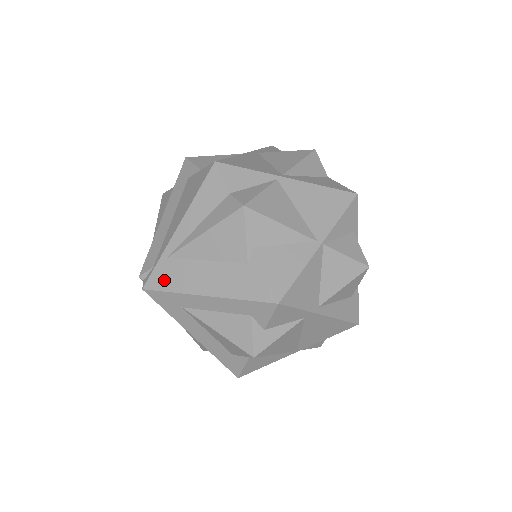
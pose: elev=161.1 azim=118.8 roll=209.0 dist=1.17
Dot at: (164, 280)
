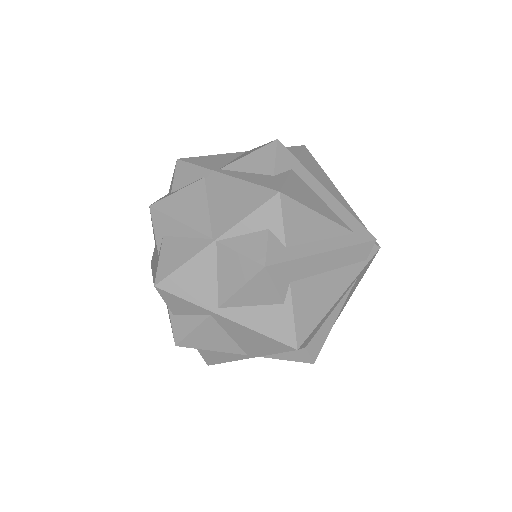
Dot at: occluded
